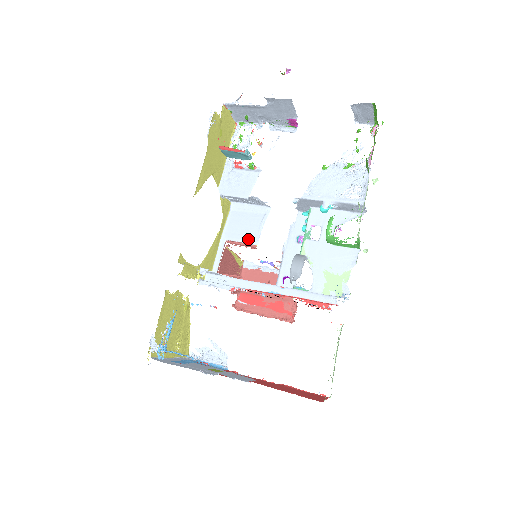
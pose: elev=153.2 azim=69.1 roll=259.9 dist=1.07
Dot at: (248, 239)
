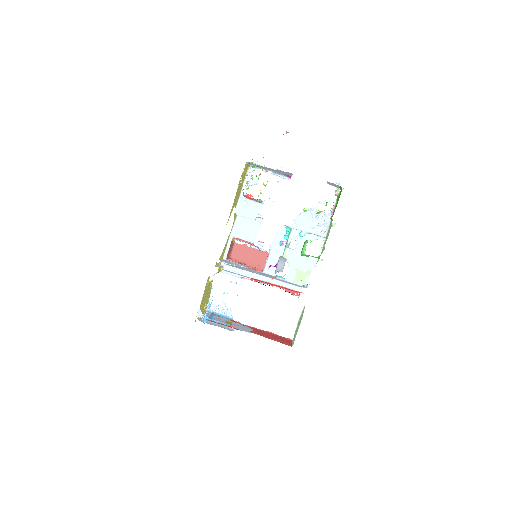
Dot at: (248, 238)
